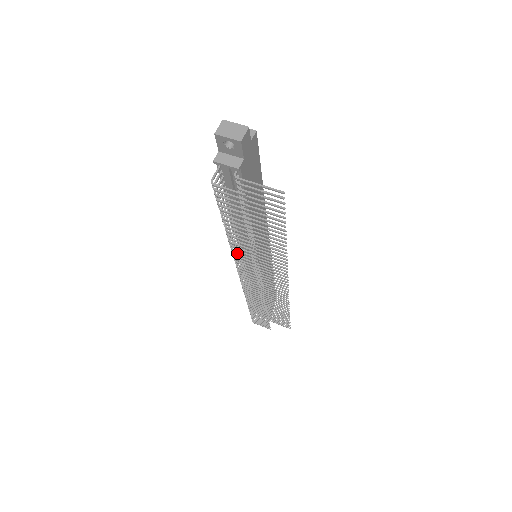
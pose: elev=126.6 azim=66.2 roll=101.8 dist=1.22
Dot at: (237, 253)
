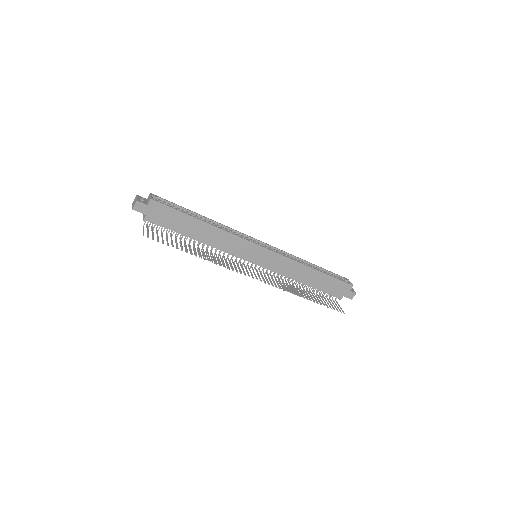
Dot at: (214, 256)
